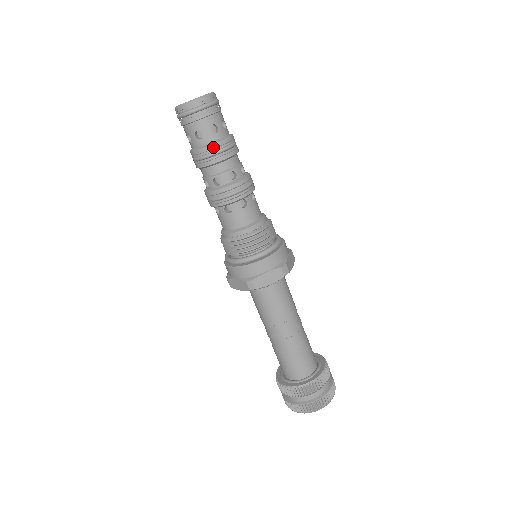
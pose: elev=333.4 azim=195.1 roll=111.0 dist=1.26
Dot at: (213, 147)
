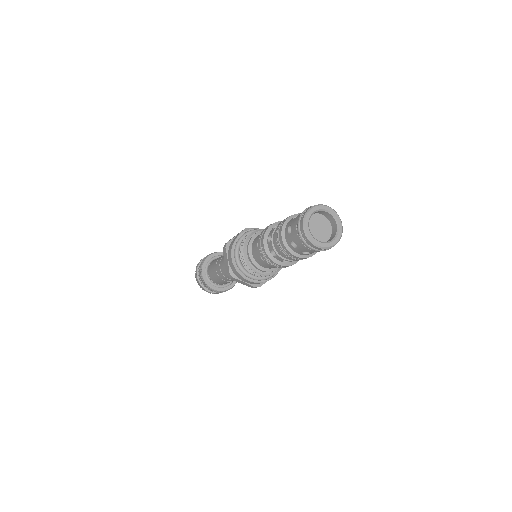
Dot at: (292, 255)
